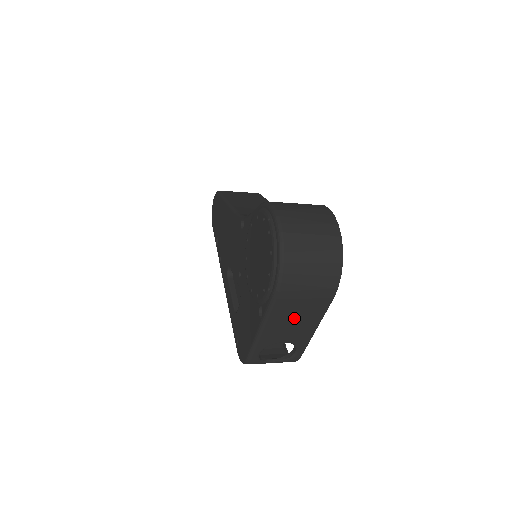
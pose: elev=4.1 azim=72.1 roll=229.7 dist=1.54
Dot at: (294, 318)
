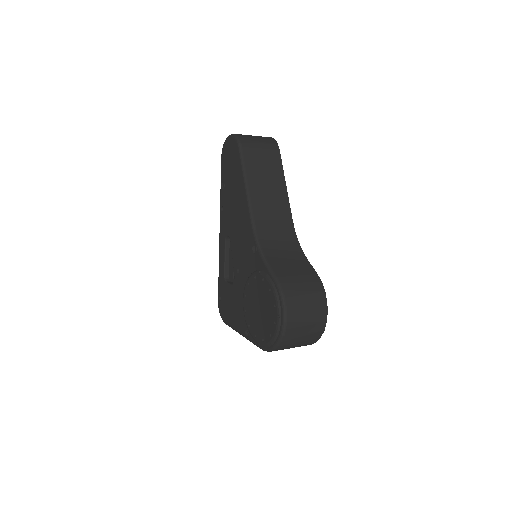
Dot at: occluded
